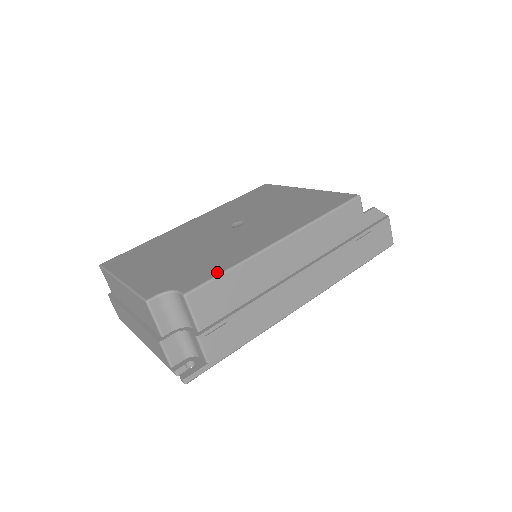
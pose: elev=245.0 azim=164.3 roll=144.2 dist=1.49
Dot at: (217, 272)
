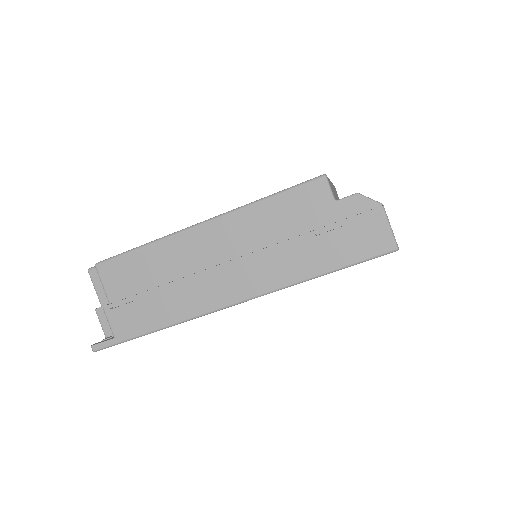
Dot at: (132, 249)
